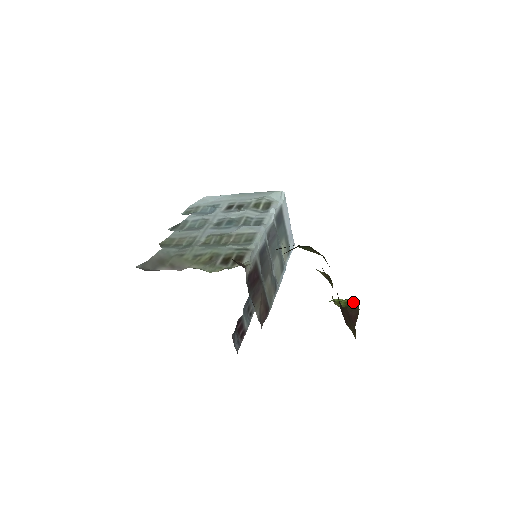
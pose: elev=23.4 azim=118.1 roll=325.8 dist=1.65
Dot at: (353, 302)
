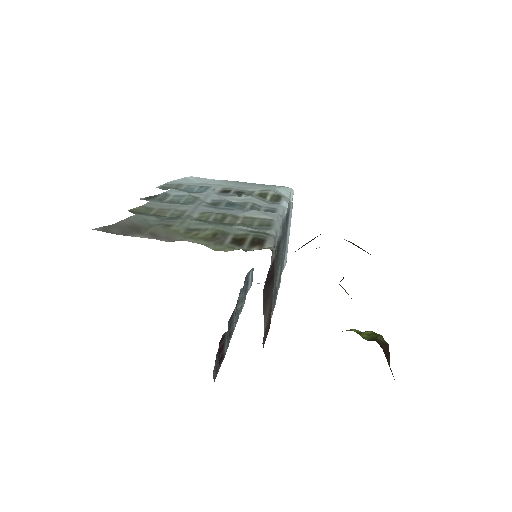
Dot at: (379, 335)
